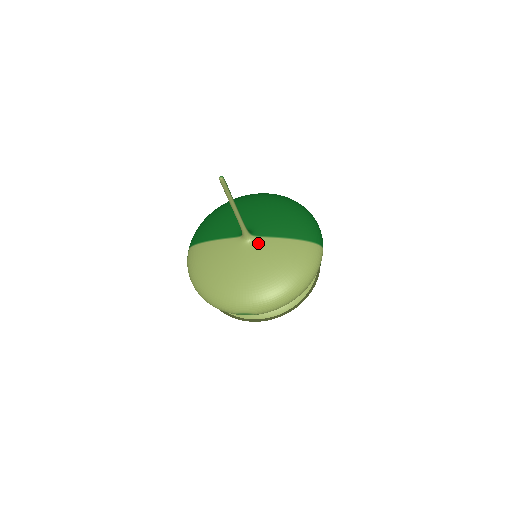
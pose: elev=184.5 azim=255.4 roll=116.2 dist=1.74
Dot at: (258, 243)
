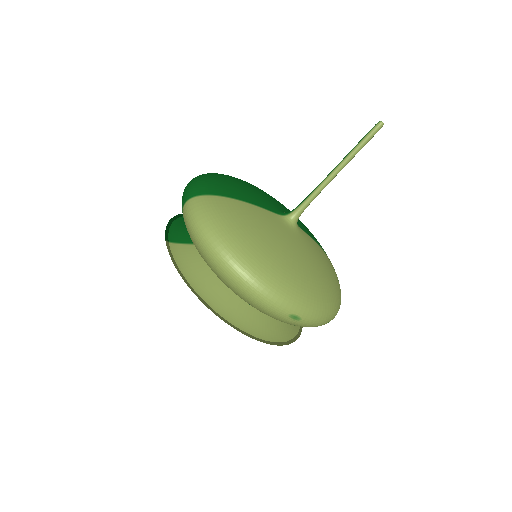
Dot at: (303, 234)
